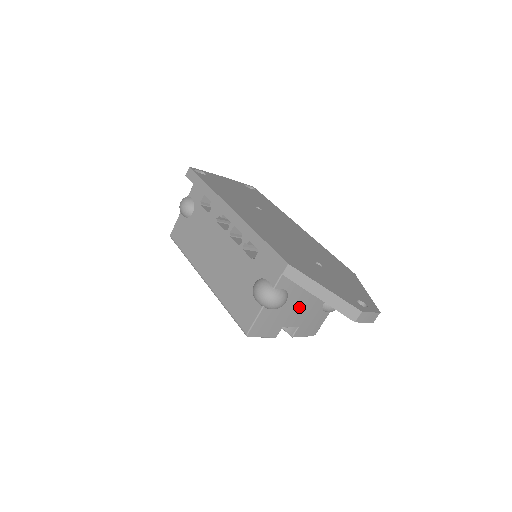
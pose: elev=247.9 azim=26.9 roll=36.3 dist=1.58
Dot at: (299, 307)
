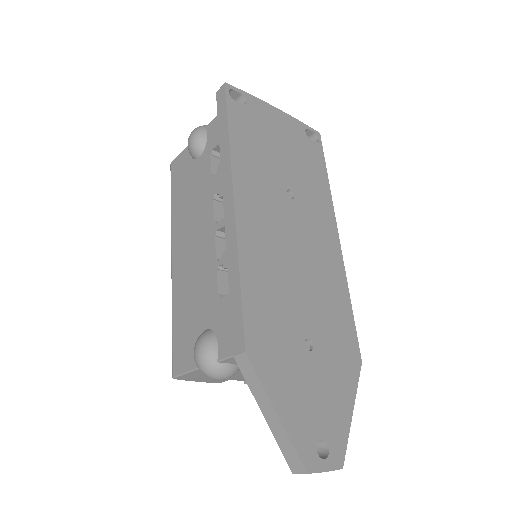
Dot at: occluded
